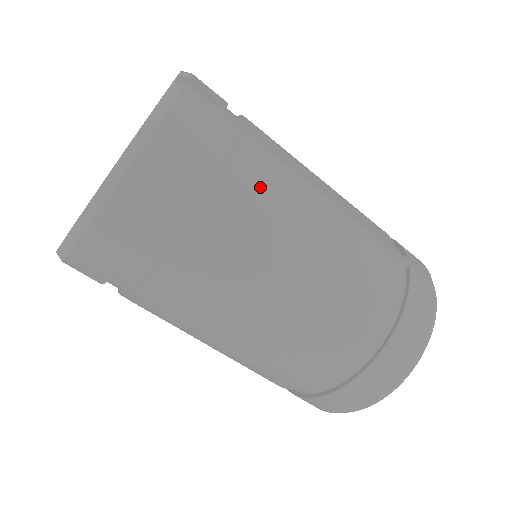
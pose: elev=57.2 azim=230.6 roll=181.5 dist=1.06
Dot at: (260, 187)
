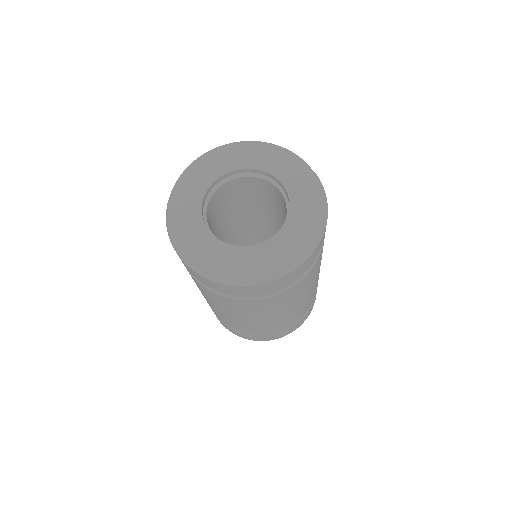
Dot at: occluded
